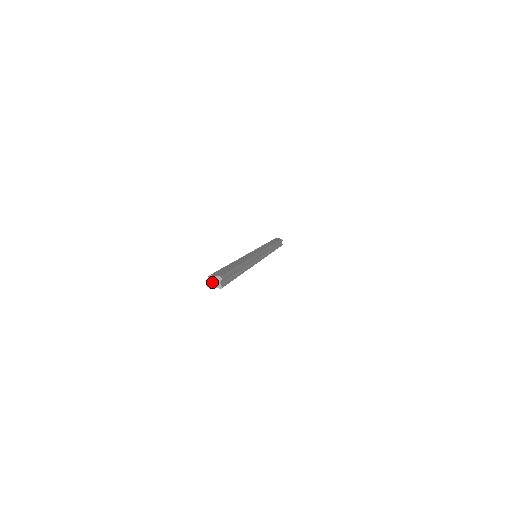
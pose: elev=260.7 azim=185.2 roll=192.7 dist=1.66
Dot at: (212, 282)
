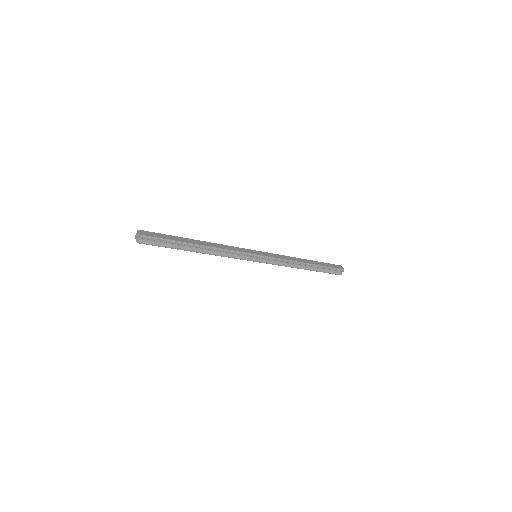
Dot at: (137, 235)
